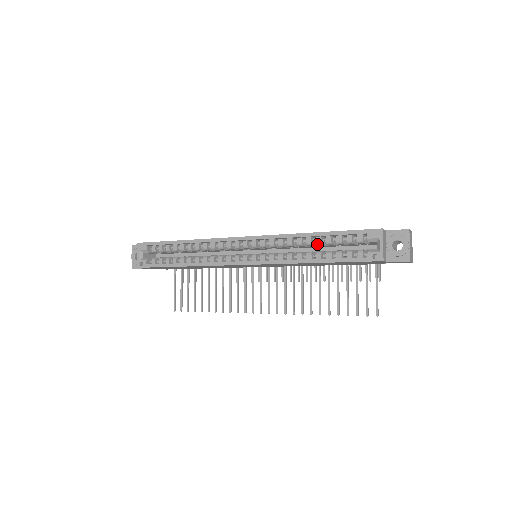
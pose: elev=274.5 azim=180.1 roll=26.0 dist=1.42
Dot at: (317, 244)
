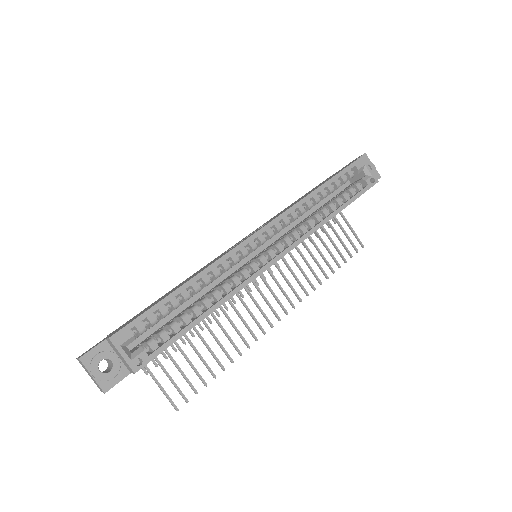
Dot at: occluded
